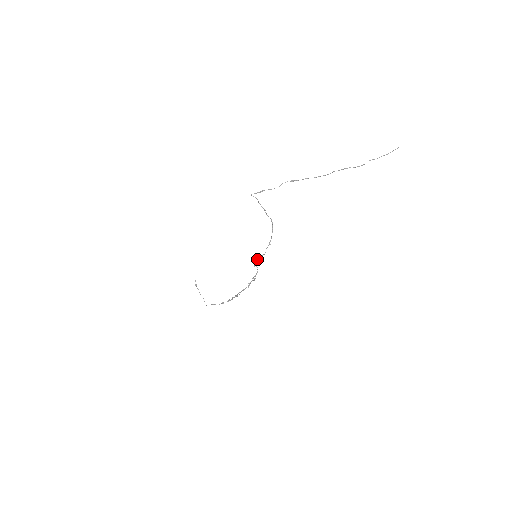
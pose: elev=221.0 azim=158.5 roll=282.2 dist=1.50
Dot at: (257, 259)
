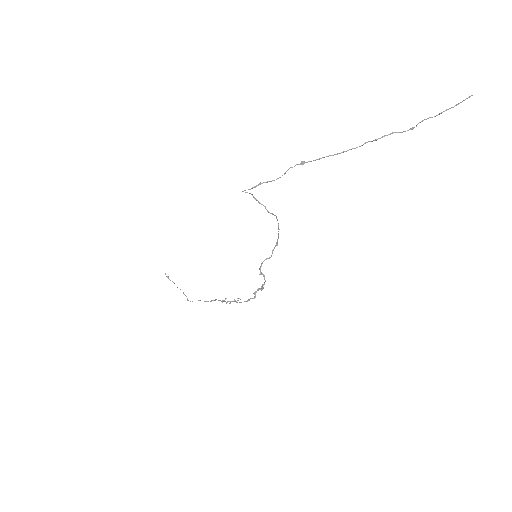
Dot at: (261, 264)
